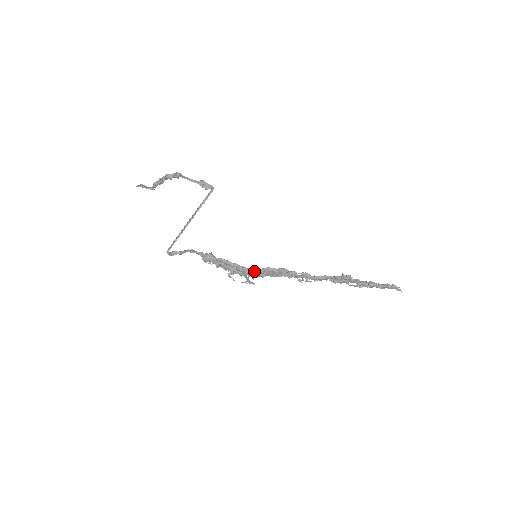
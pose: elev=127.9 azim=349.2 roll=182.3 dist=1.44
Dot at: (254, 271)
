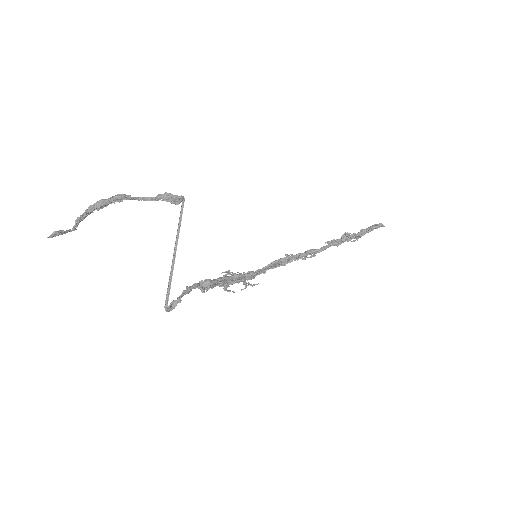
Dot at: (257, 273)
